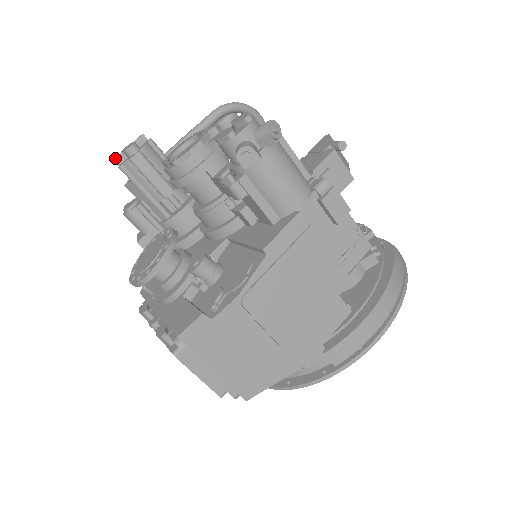
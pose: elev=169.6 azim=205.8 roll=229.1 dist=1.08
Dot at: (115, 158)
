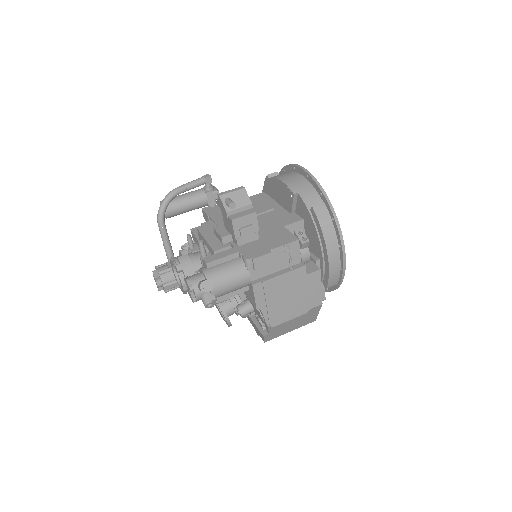
Dot at: (158, 290)
